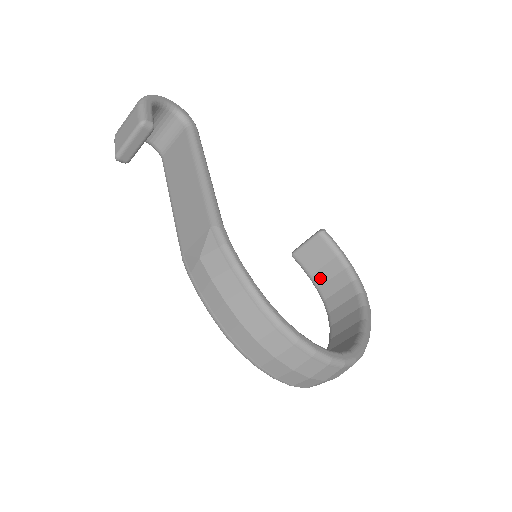
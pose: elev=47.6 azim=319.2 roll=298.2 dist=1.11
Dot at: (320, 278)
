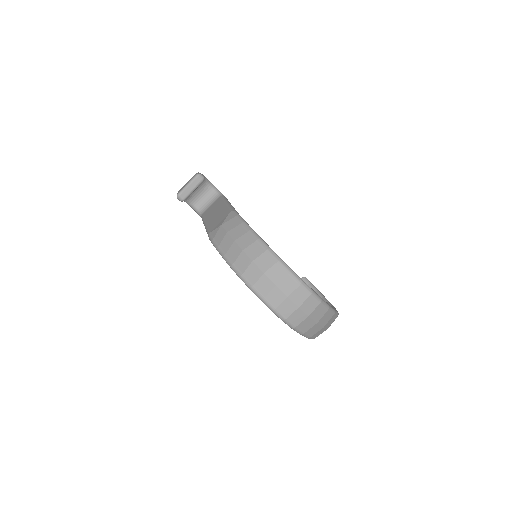
Dot at: occluded
